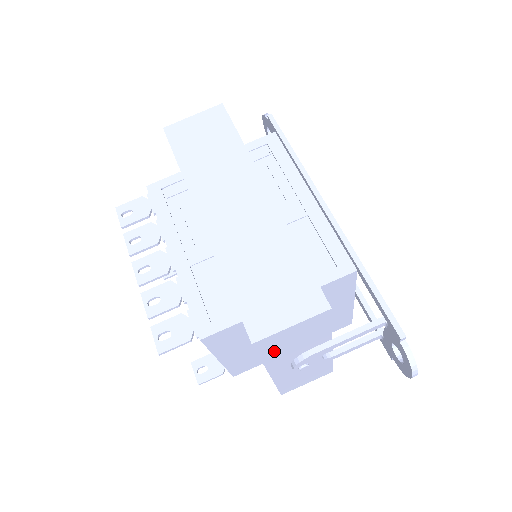
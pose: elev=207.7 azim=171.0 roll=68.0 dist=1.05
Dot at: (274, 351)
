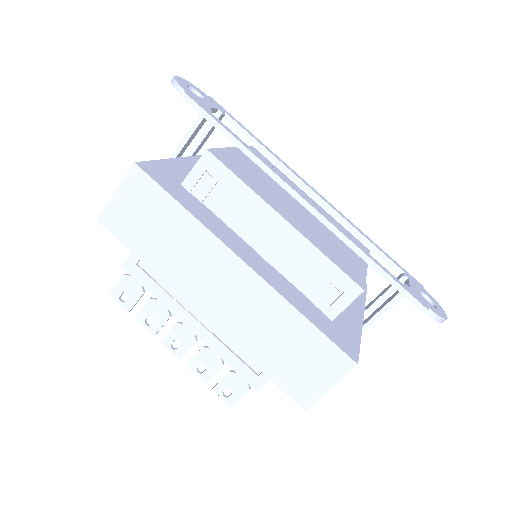
Dot at: occluded
